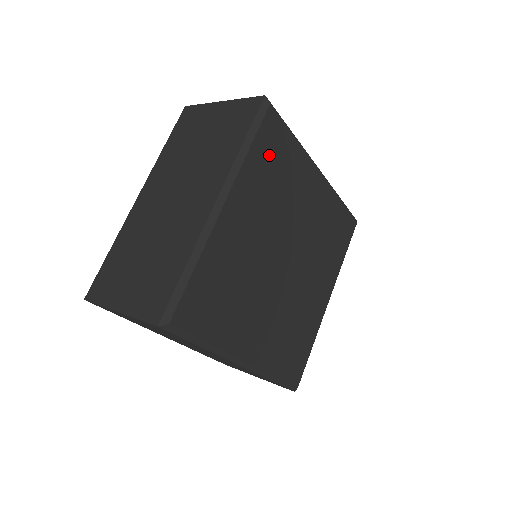
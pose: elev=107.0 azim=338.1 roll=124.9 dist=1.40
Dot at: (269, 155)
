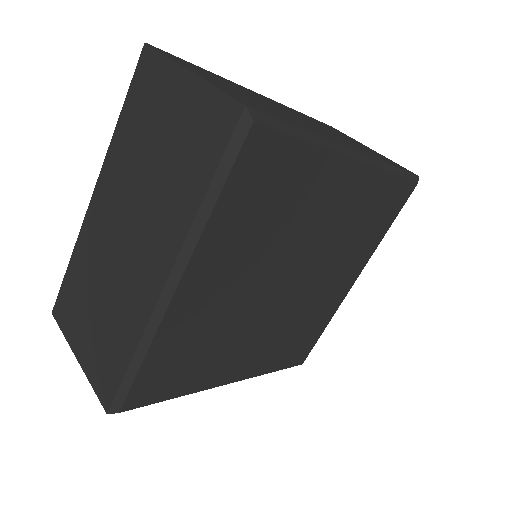
Dot at: (254, 192)
